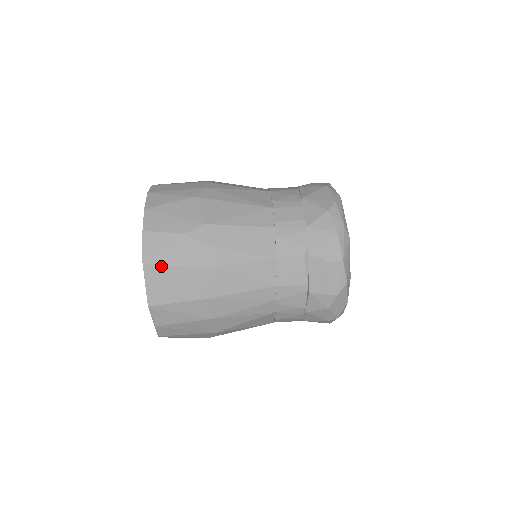
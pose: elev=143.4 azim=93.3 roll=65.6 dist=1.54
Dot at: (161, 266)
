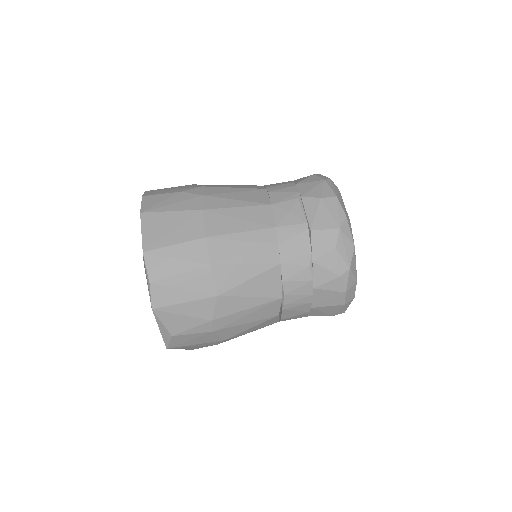
Dot at: (158, 213)
